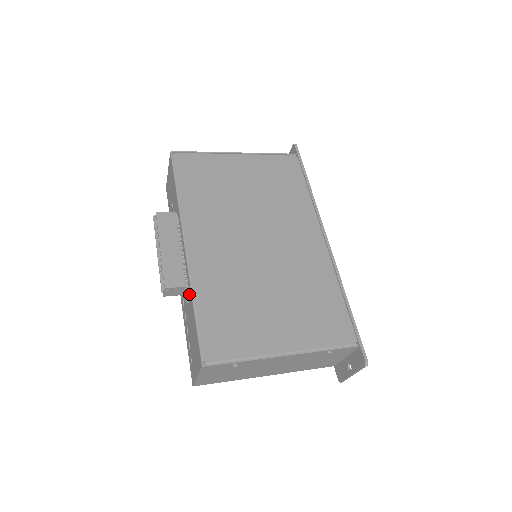
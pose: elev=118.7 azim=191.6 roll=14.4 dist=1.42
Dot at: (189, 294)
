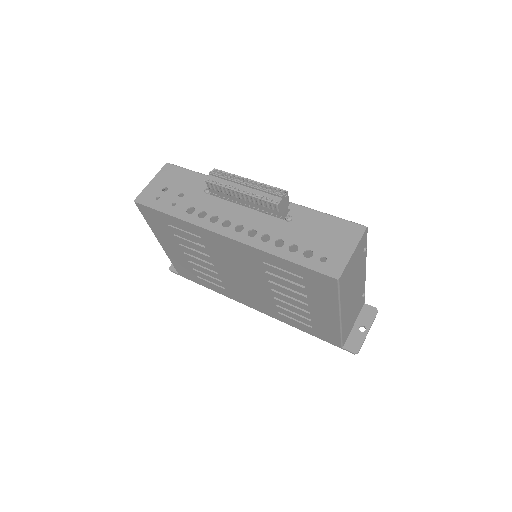
Dot at: (293, 211)
